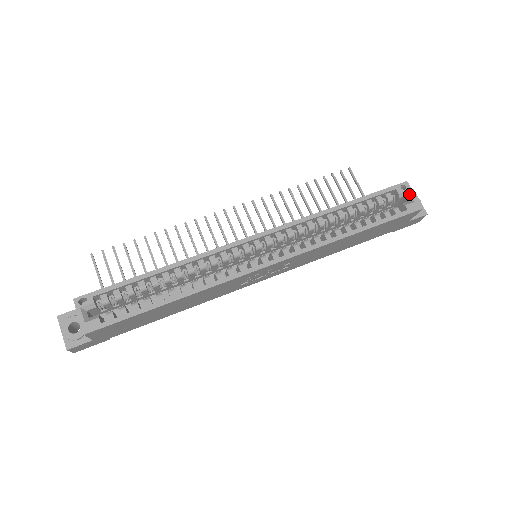
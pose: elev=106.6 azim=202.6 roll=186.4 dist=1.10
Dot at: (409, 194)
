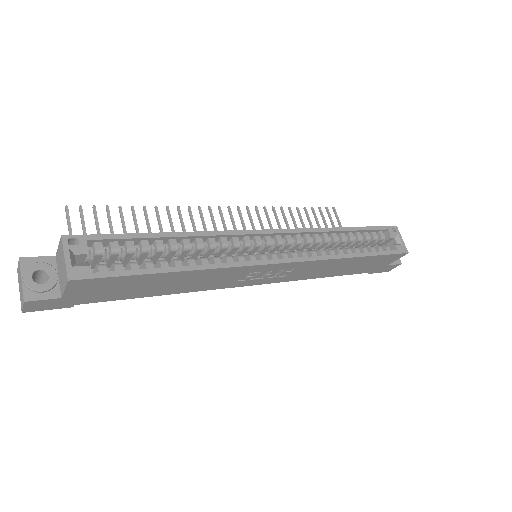
Dot at: (398, 237)
